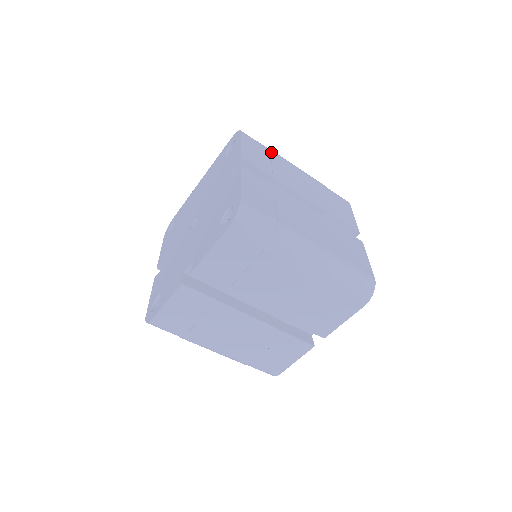
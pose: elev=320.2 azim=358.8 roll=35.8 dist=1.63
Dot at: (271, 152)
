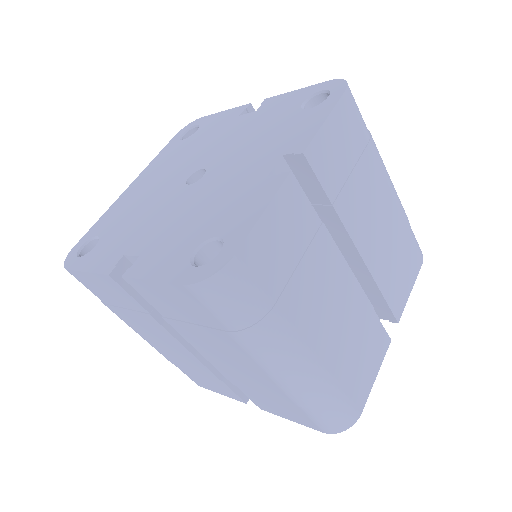
Dot at: occluded
